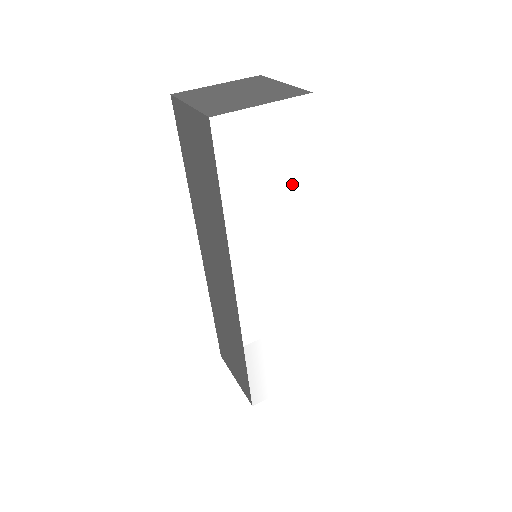
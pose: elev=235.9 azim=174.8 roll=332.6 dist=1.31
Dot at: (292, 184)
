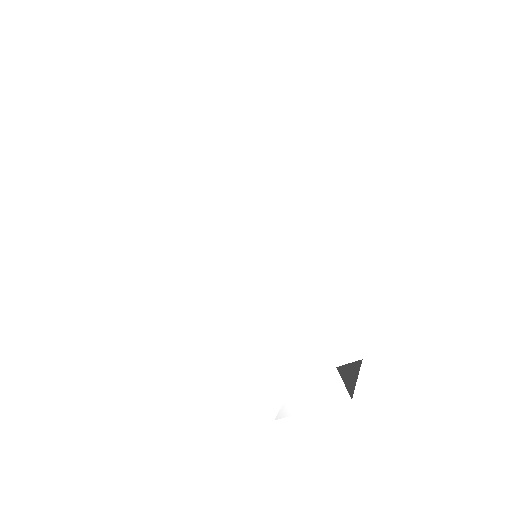
Dot at: (218, 173)
